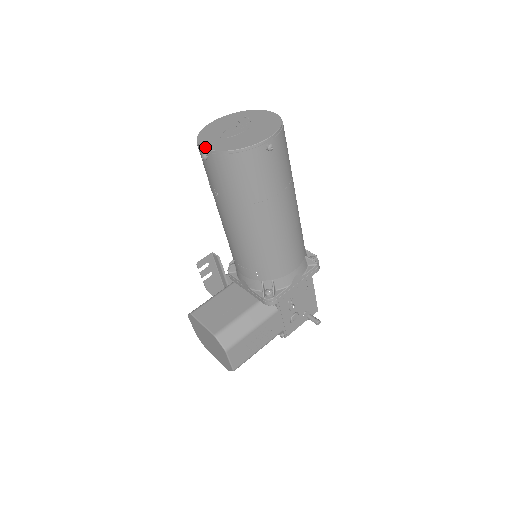
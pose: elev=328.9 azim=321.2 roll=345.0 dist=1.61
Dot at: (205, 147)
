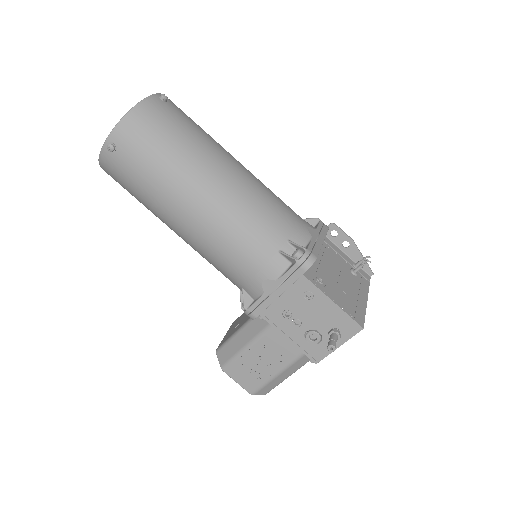
Dot at: occluded
